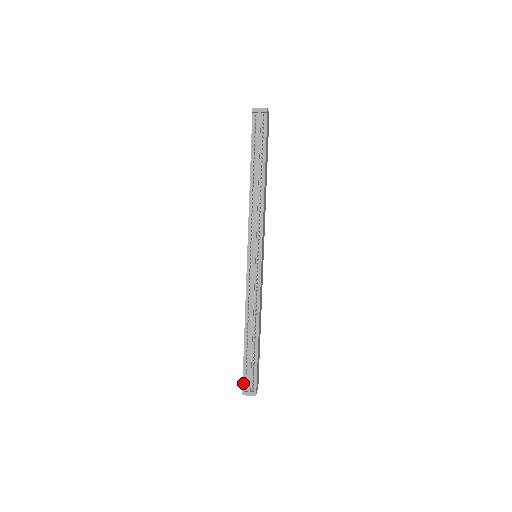
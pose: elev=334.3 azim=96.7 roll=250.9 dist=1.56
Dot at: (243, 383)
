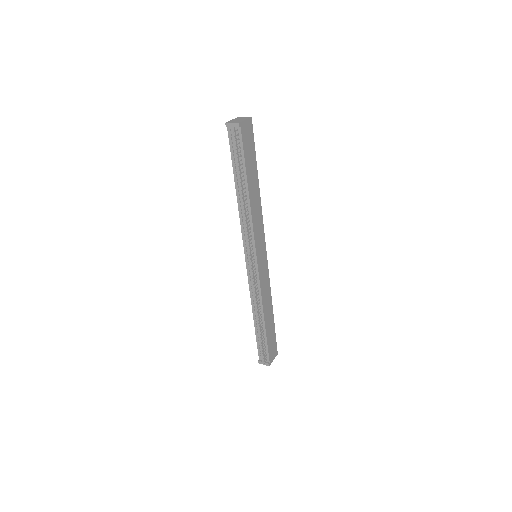
Dot at: (259, 355)
